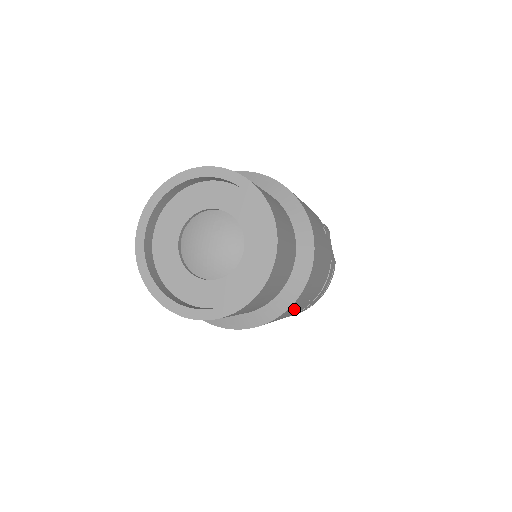
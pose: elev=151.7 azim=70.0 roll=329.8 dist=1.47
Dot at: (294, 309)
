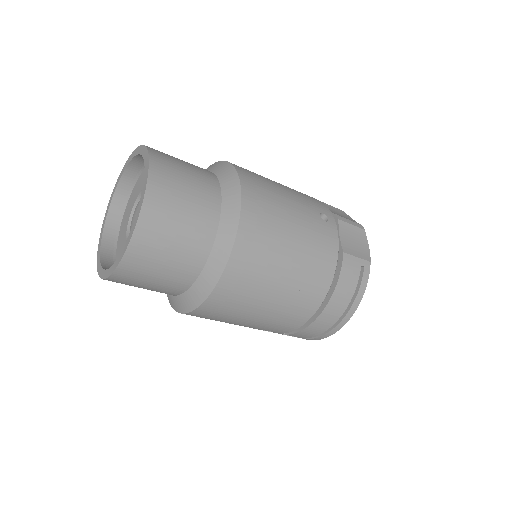
Dot at: (256, 293)
